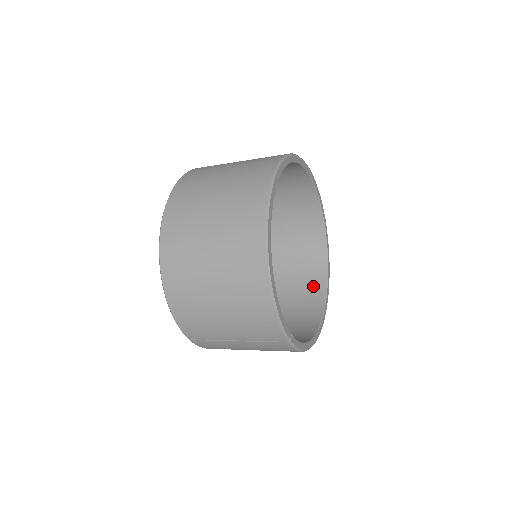
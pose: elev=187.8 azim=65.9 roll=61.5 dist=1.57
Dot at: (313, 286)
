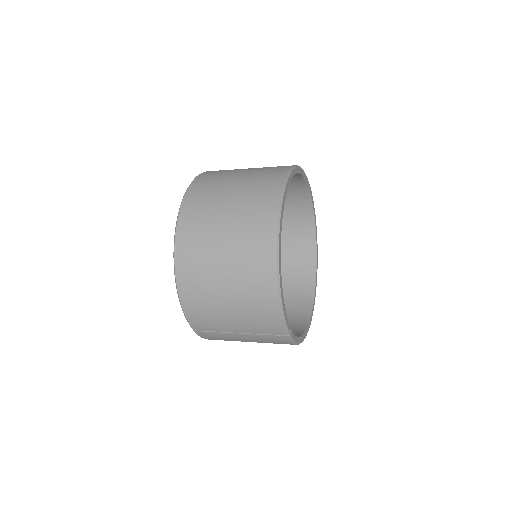
Dot at: (302, 285)
